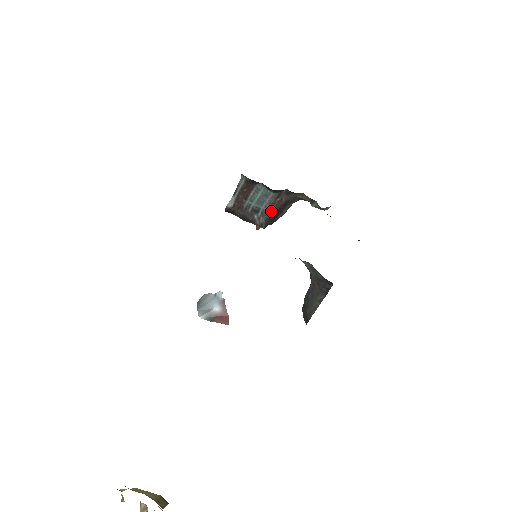
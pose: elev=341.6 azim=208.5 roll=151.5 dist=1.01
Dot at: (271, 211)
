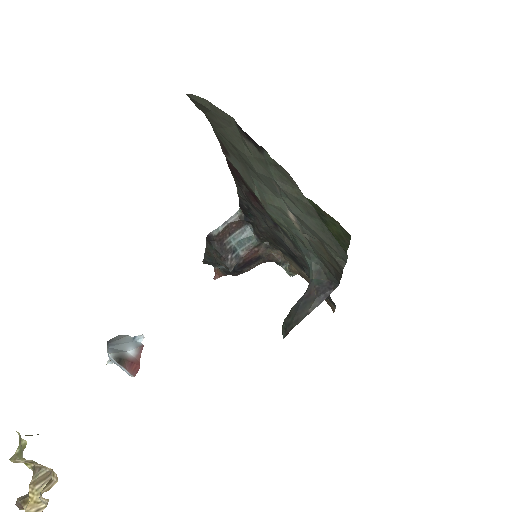
Dot at: (244, 258)
